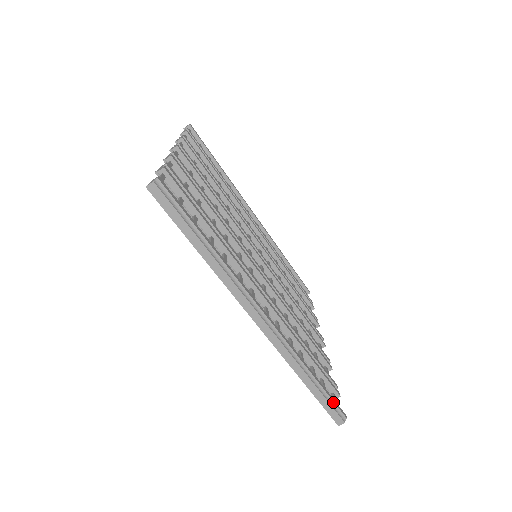
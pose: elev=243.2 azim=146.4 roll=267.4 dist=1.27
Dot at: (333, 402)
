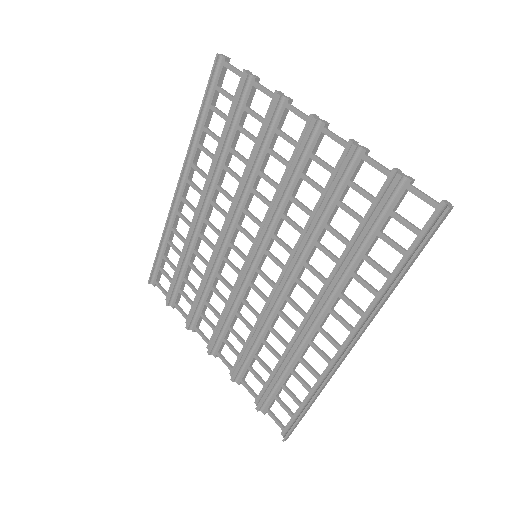
Dot at: occluded
